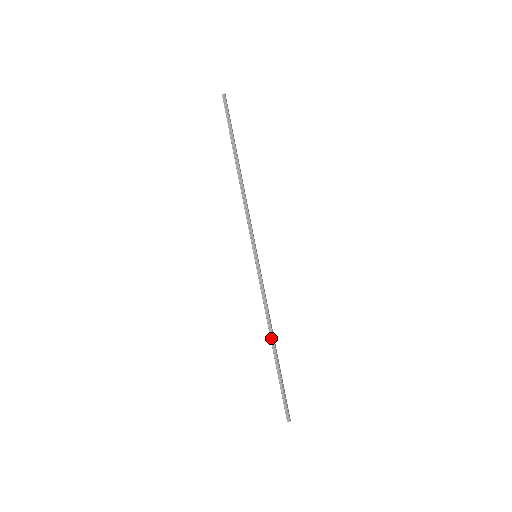
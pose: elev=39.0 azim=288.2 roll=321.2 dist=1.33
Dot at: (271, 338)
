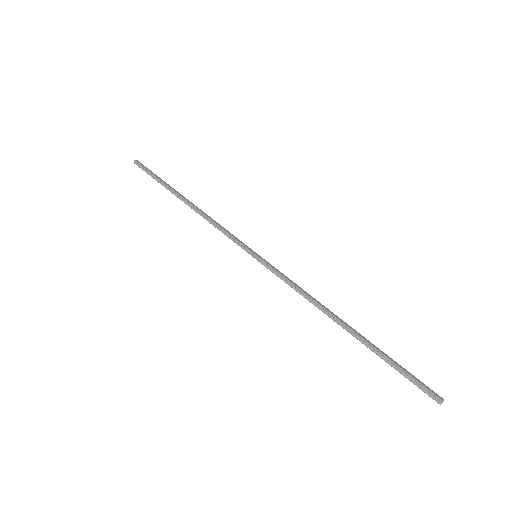
Dot at: (336, 321)
